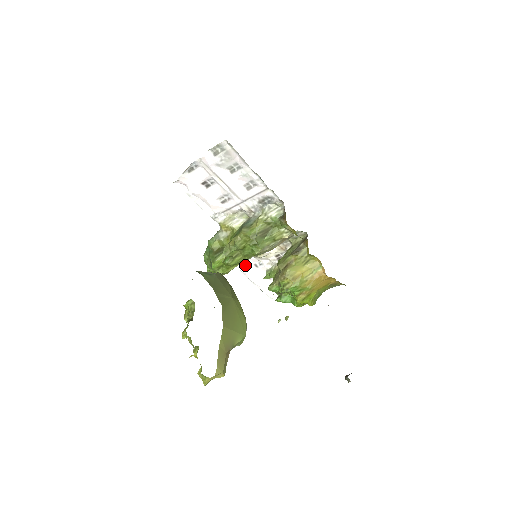
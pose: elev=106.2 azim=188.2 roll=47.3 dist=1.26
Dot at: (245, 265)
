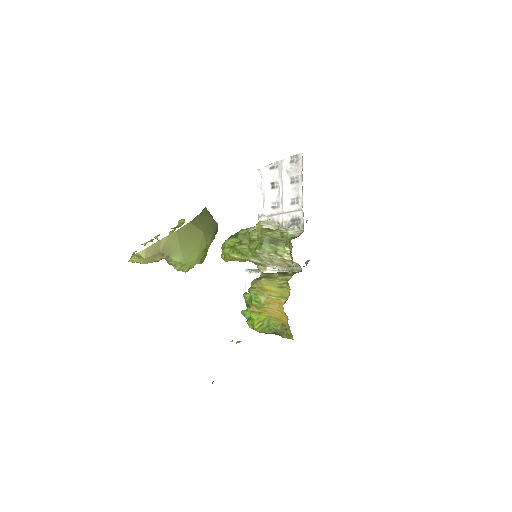
Dot at: (251, 276)
